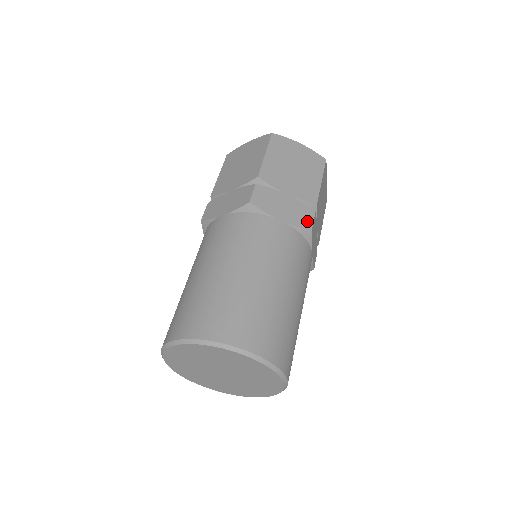
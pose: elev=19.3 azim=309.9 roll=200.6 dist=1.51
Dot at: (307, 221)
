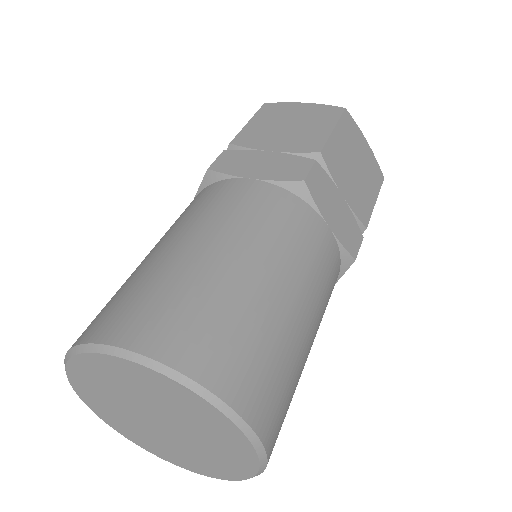
Dot at: (298, 172)
